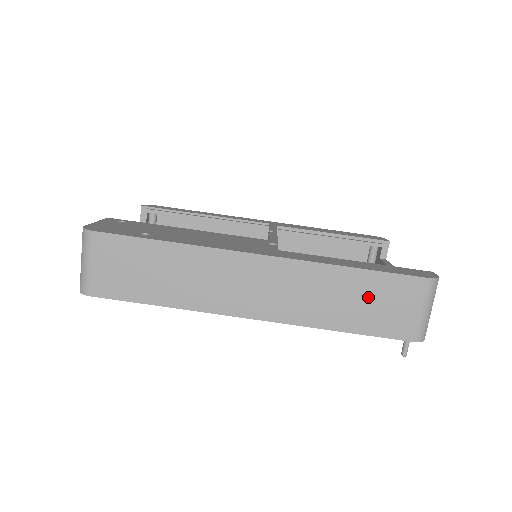
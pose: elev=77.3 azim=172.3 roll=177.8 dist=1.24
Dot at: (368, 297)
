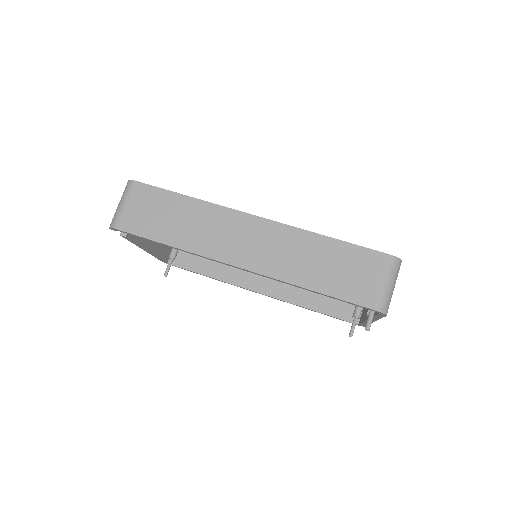
Dot at: (339, 263)
